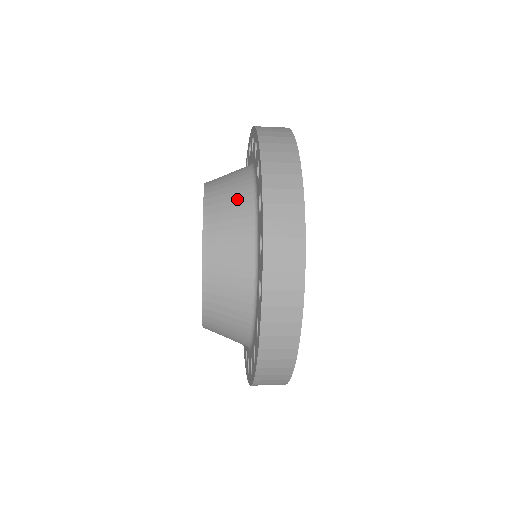
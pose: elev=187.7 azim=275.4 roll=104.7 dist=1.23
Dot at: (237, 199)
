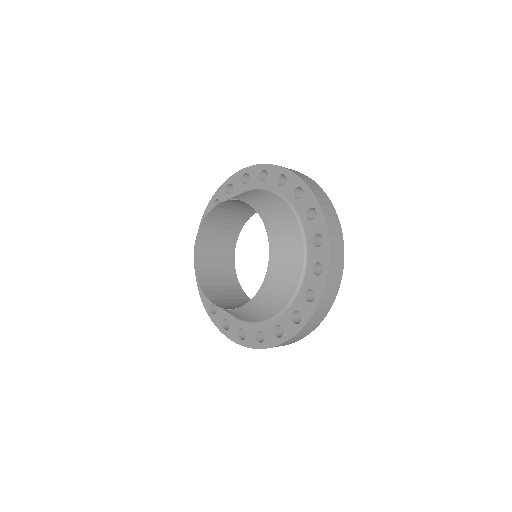
Dot at: (290, 229)
